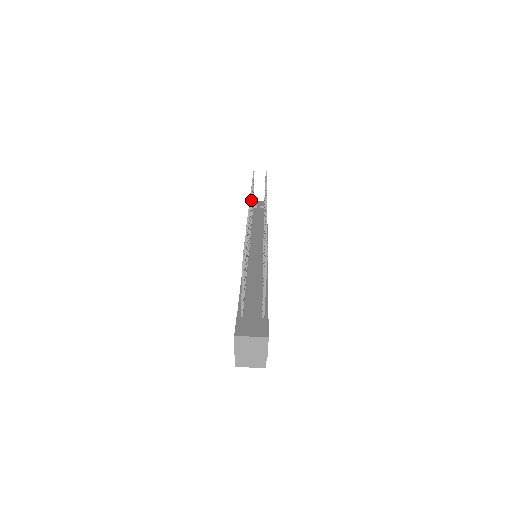
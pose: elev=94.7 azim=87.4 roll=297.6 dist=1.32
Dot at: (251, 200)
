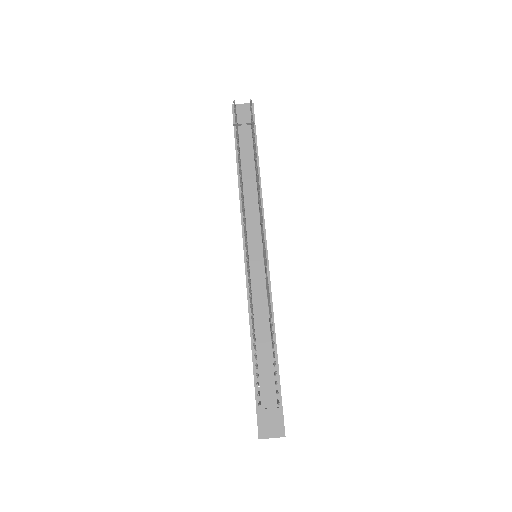
Dot at: (244, 219)
